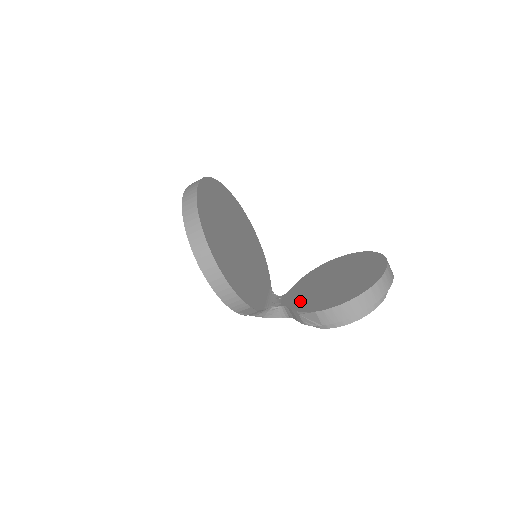
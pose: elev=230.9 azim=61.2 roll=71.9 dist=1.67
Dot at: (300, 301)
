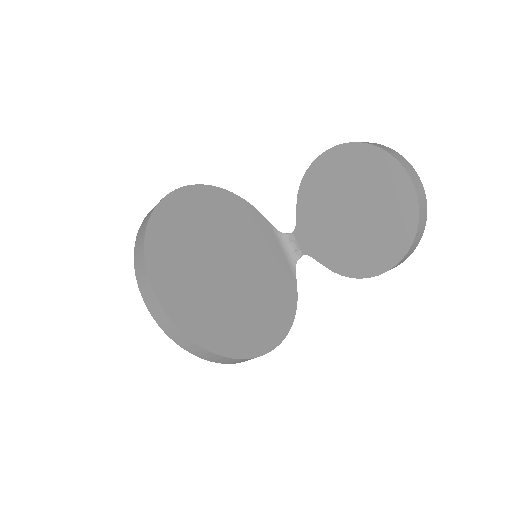
Dot at: (326, 252)
